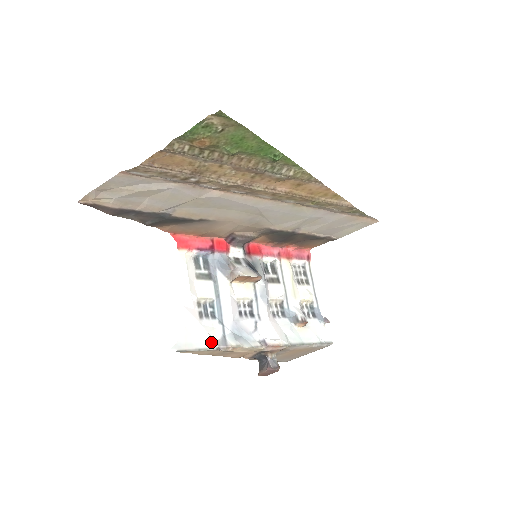
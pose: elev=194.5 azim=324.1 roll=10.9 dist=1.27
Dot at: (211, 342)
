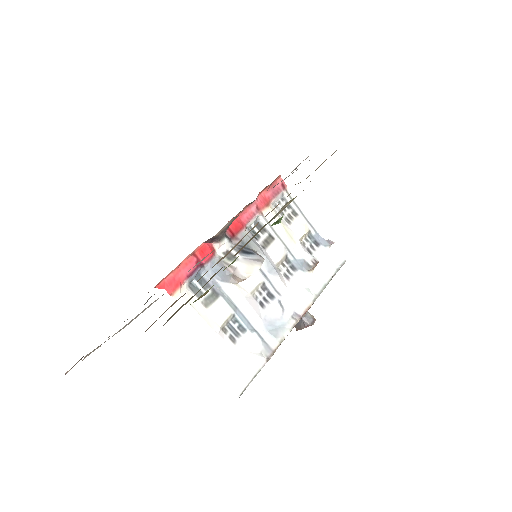
Dot at: (258, 359)
